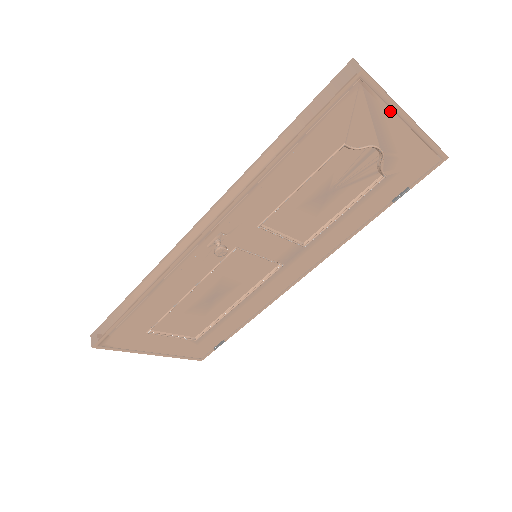
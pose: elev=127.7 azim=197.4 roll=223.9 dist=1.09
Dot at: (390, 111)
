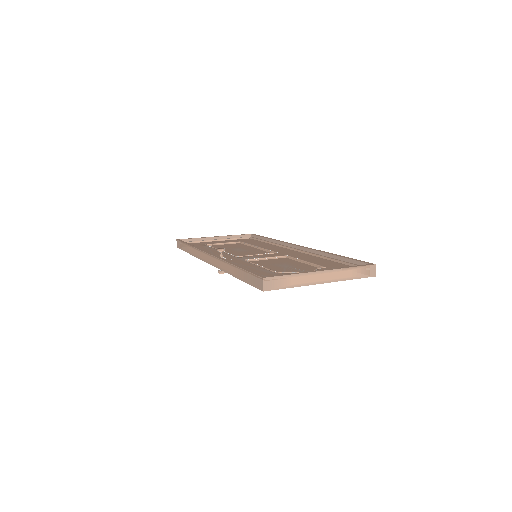
Dot at: (301, 285)
